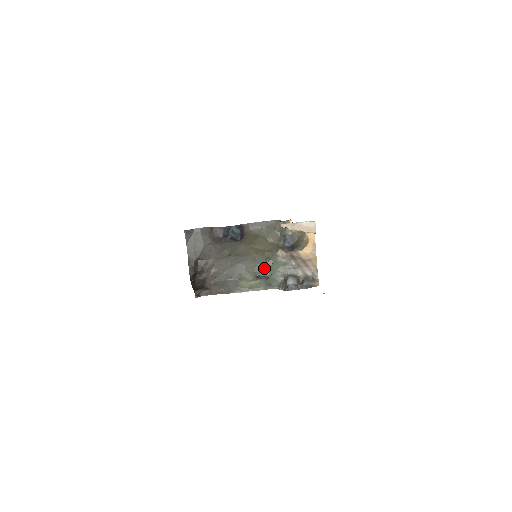
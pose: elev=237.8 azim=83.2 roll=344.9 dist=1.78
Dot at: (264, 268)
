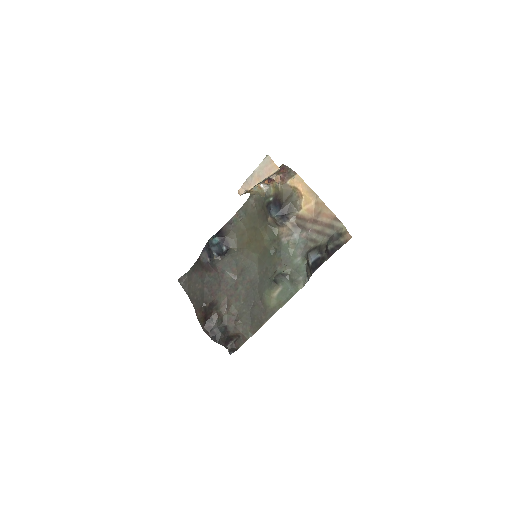
Dot at: (276, 265)
